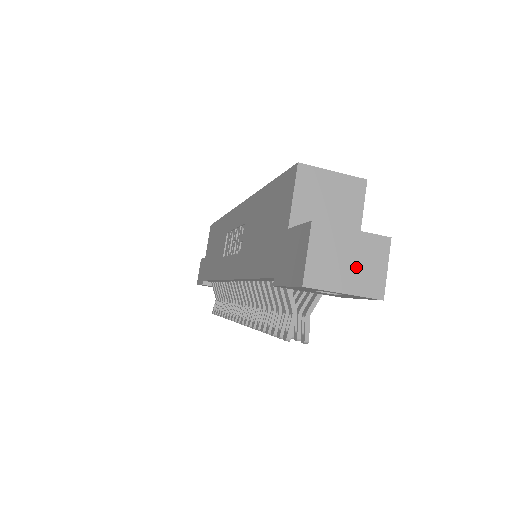
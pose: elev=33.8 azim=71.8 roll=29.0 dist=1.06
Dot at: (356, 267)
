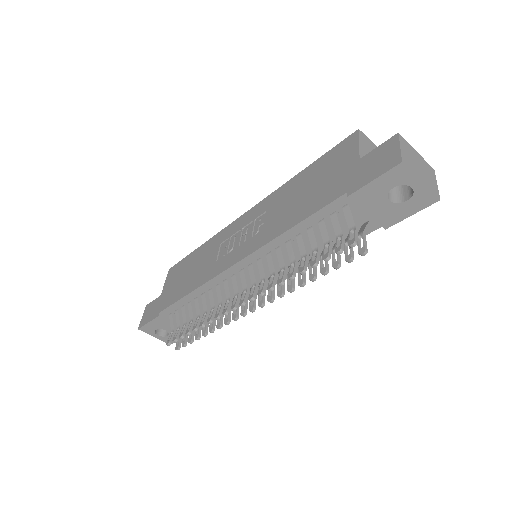
Dot at: (423, 172)
